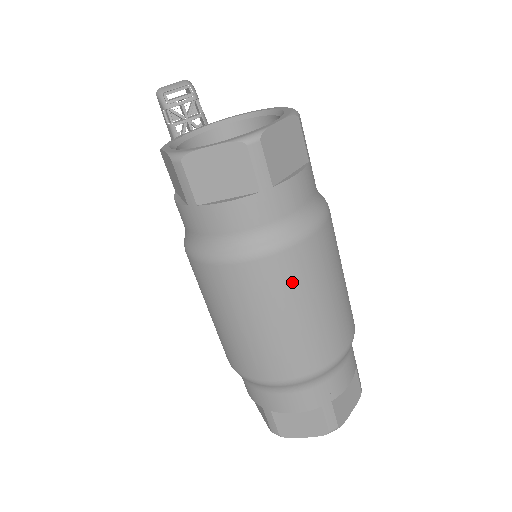
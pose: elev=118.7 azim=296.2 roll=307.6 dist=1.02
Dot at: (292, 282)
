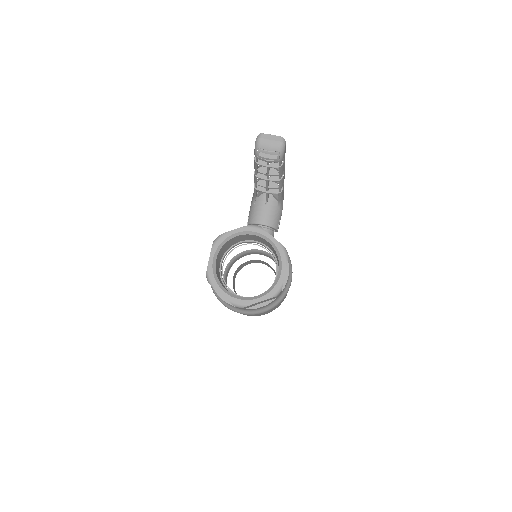
Dot at: occluded
